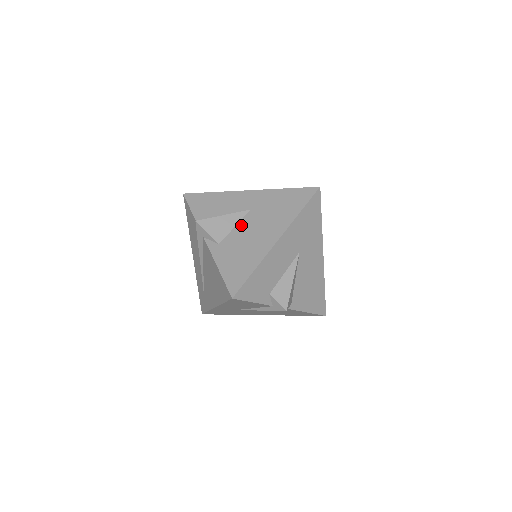
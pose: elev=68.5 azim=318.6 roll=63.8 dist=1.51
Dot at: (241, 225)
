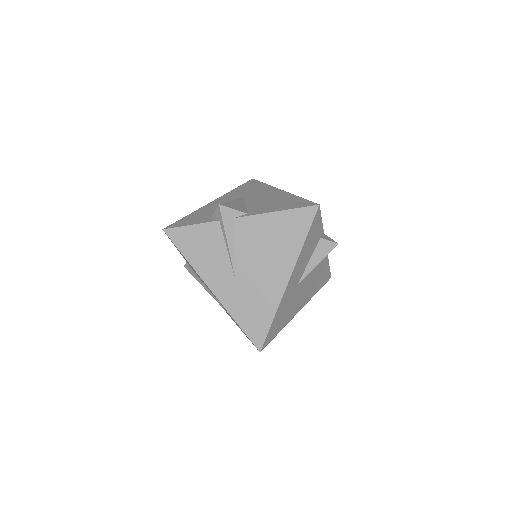
Dot at: occluded
